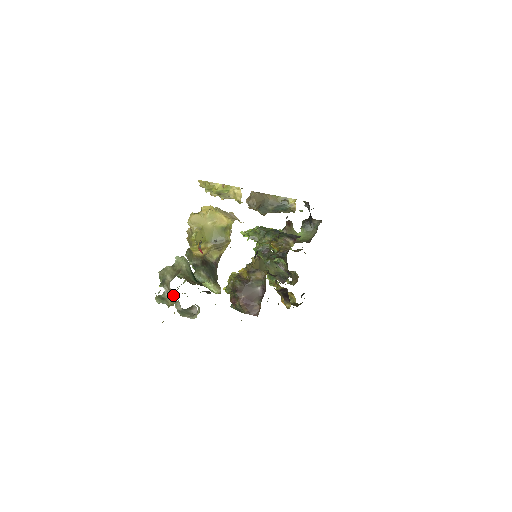
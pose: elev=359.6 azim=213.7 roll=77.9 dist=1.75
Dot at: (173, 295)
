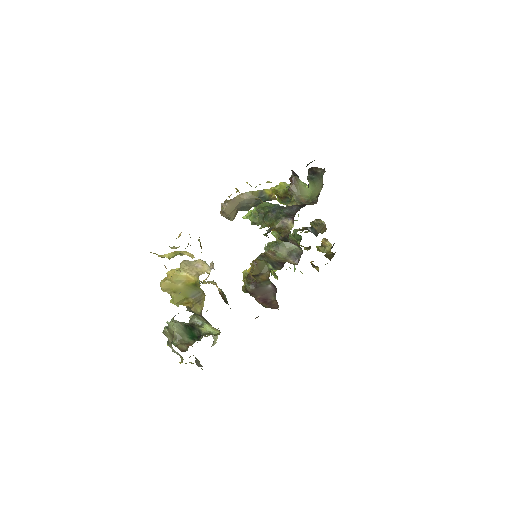
Dot at: (179, 354)
